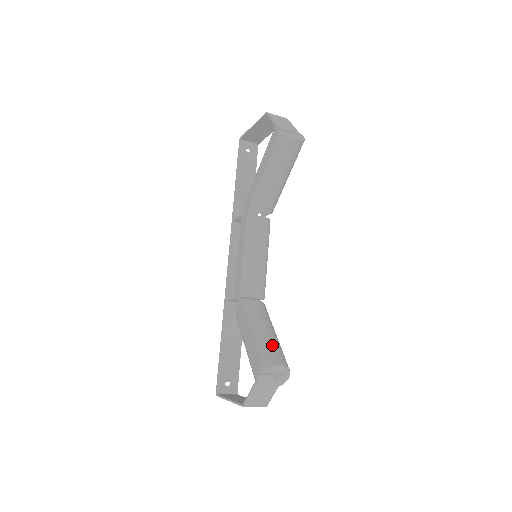
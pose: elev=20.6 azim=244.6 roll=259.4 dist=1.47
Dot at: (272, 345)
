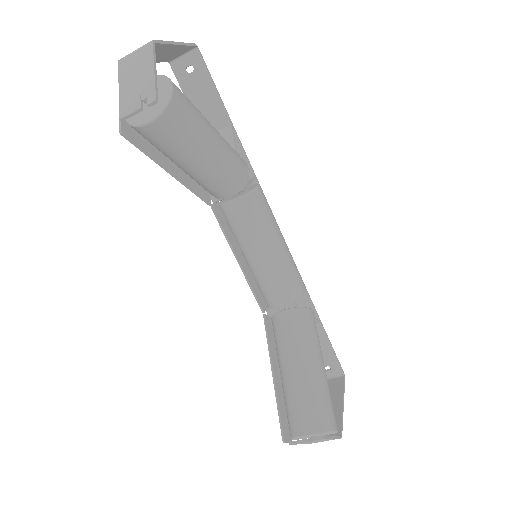
Dot at: (298, 398)
